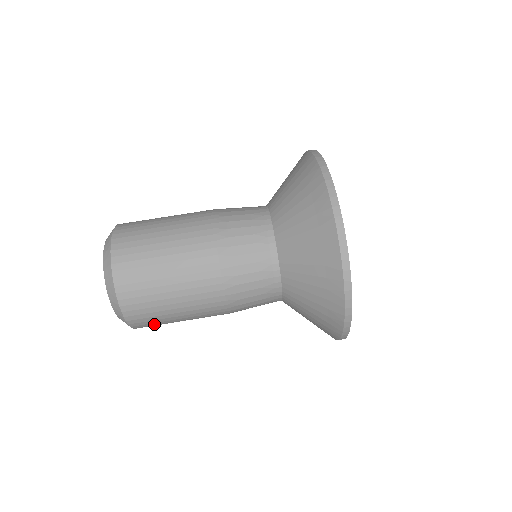
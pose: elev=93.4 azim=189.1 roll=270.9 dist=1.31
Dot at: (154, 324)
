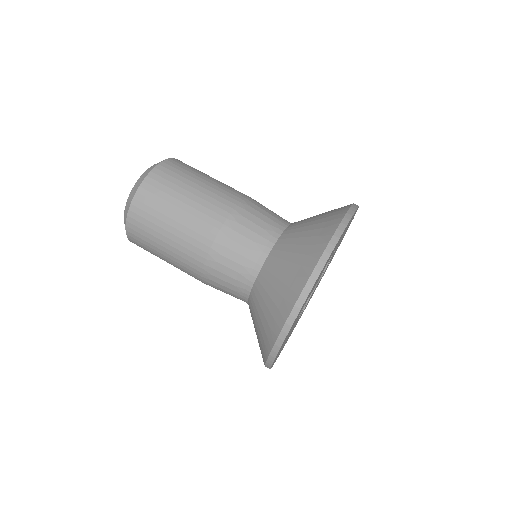
Dot at: (147, 218)
